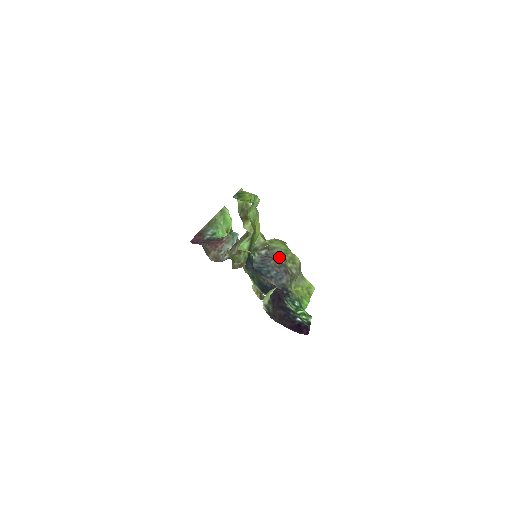
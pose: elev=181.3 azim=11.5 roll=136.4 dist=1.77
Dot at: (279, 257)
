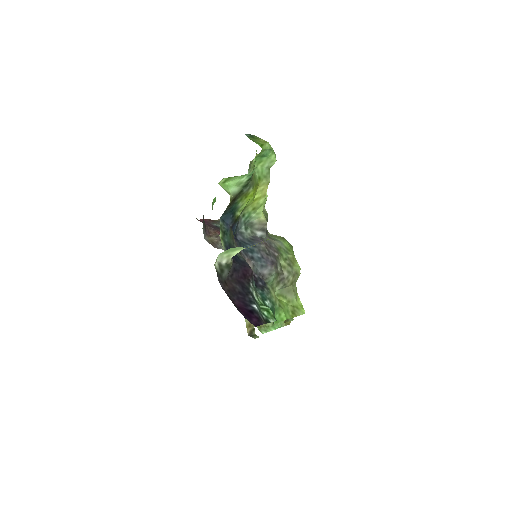
Dot at: (275, 248)
